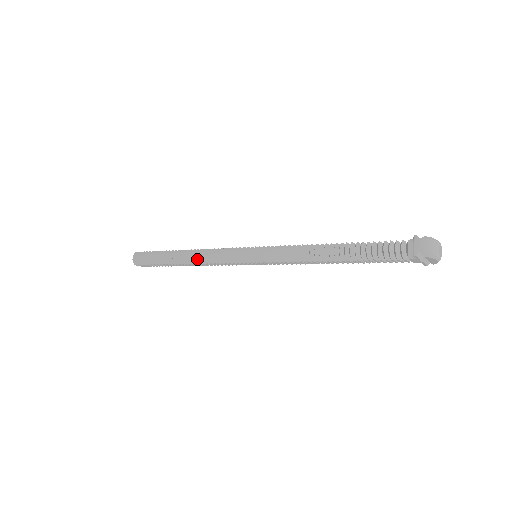
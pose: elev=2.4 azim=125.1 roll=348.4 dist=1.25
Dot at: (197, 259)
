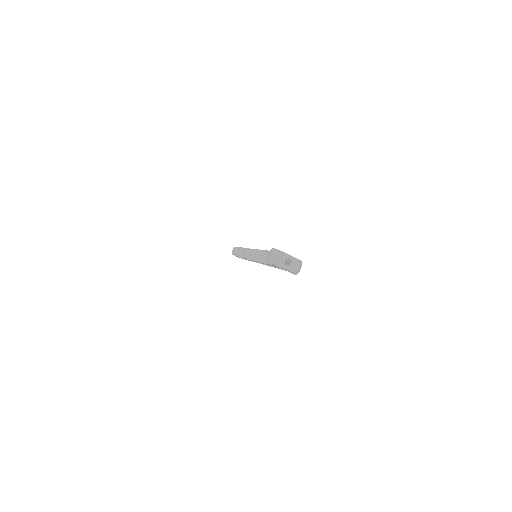
Dot at: occluded
